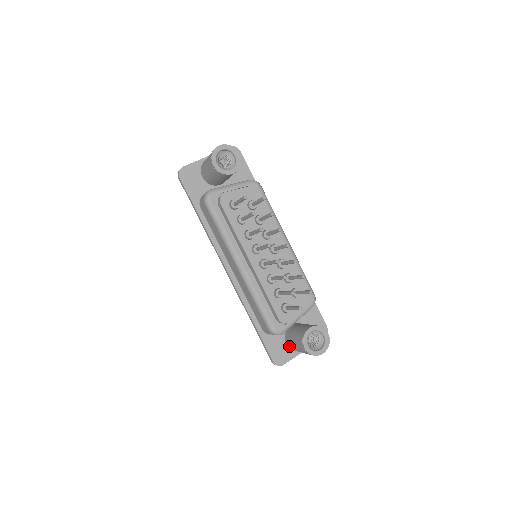
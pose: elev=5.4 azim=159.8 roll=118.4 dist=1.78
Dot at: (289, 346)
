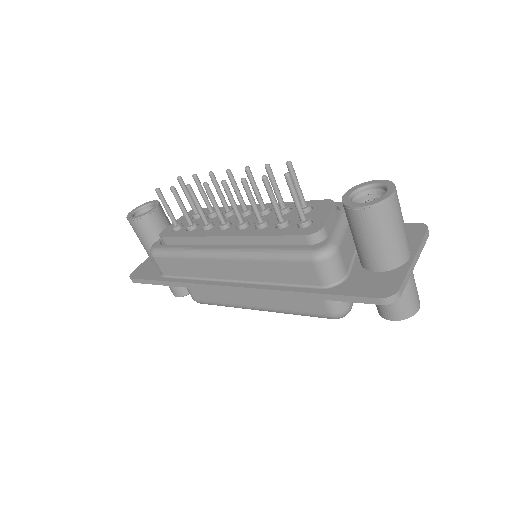
Dot at: (378, 266)
